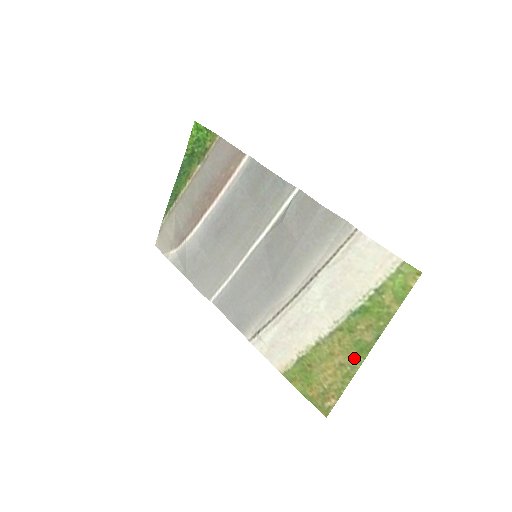
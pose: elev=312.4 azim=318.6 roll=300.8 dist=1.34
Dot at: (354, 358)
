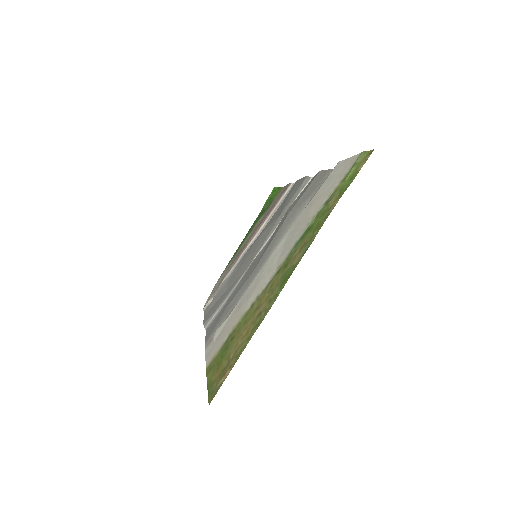
Dot at: (273, 296)
